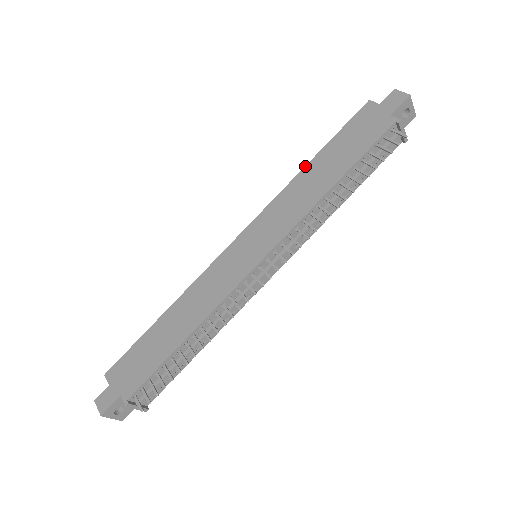
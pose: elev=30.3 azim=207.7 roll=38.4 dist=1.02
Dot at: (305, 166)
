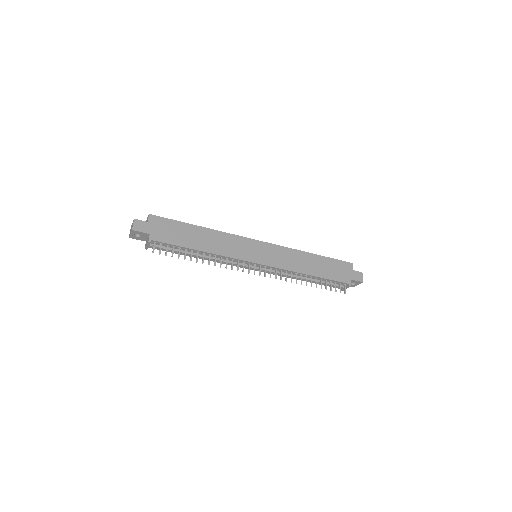
Dot at: (310, 253)
